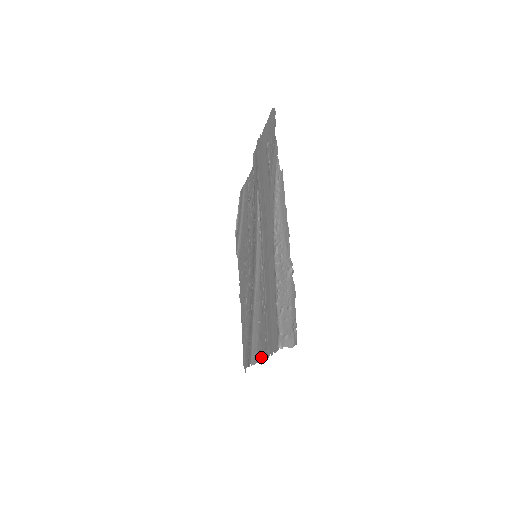
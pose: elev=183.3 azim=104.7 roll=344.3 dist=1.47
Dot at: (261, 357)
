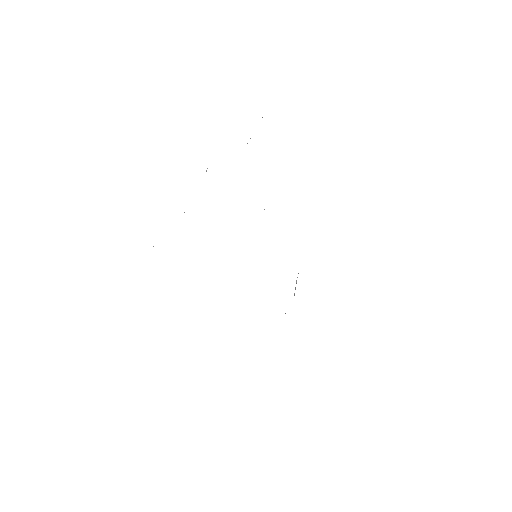
Dot at: occluded
